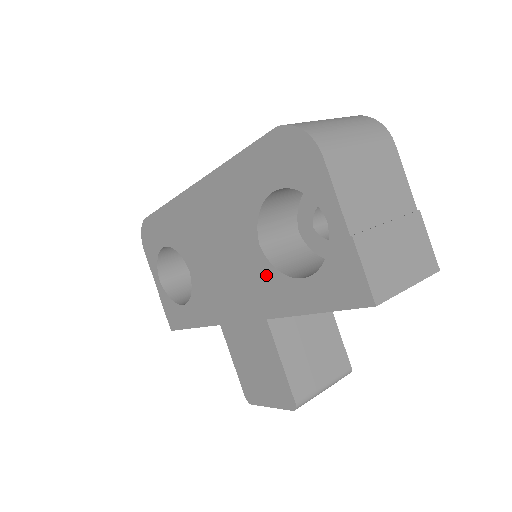
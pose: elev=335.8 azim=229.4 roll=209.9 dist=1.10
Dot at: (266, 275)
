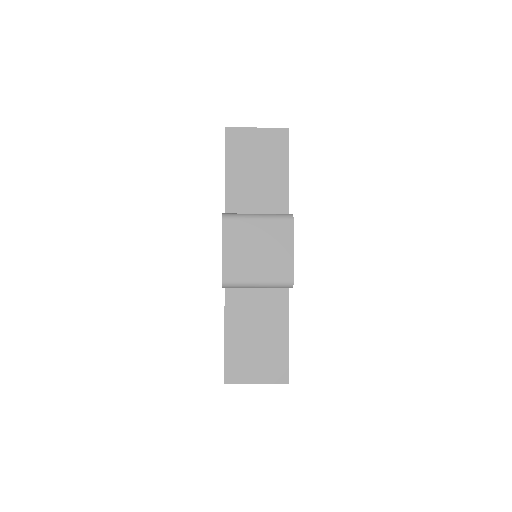
Dot at: occluded
